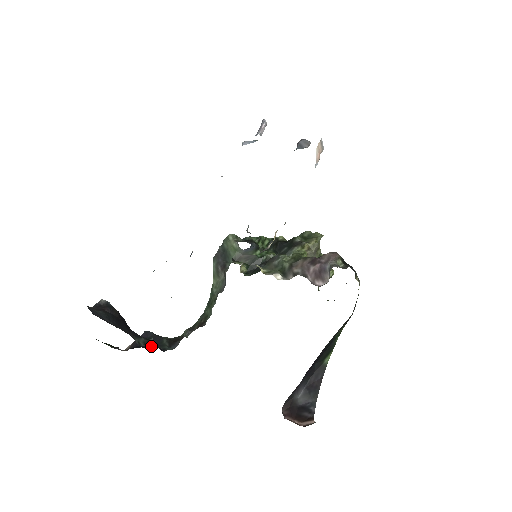
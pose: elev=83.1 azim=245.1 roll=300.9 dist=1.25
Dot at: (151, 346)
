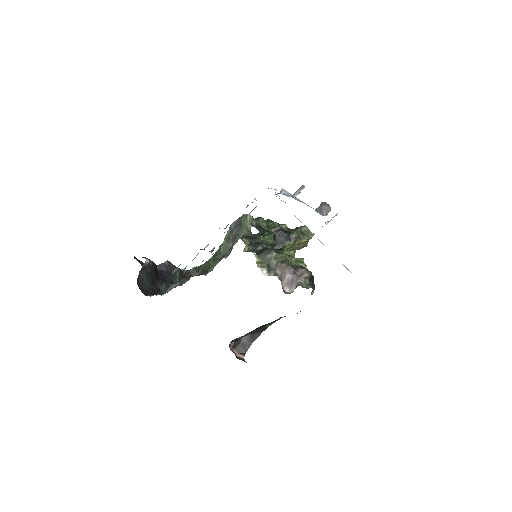
Dot at: (168, 276)
